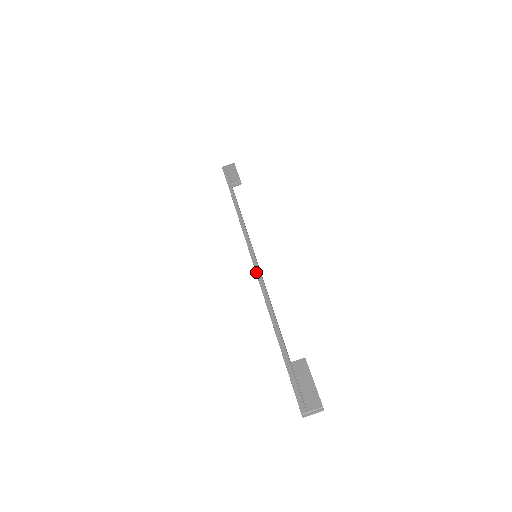
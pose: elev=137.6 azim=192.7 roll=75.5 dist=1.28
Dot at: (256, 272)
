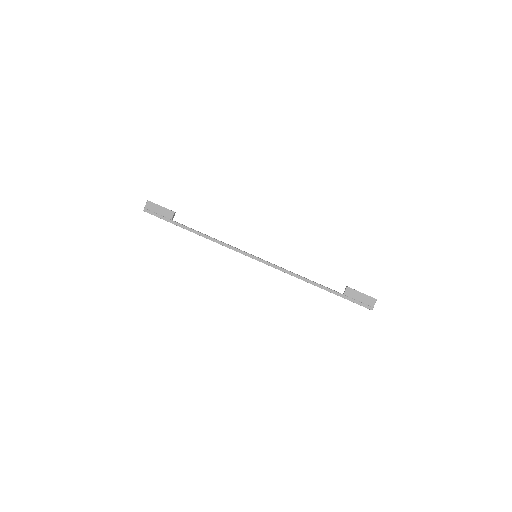
Dot at: (271, 266)
